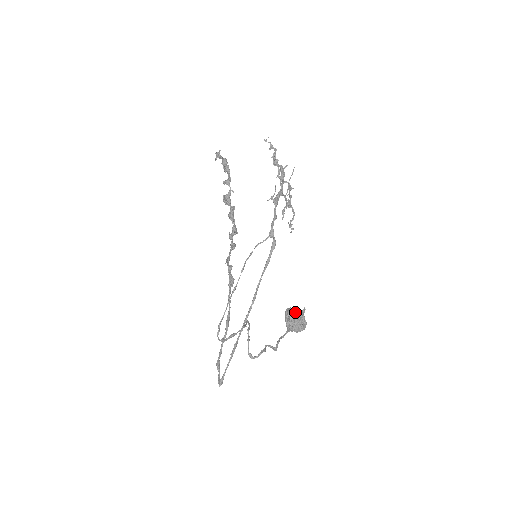
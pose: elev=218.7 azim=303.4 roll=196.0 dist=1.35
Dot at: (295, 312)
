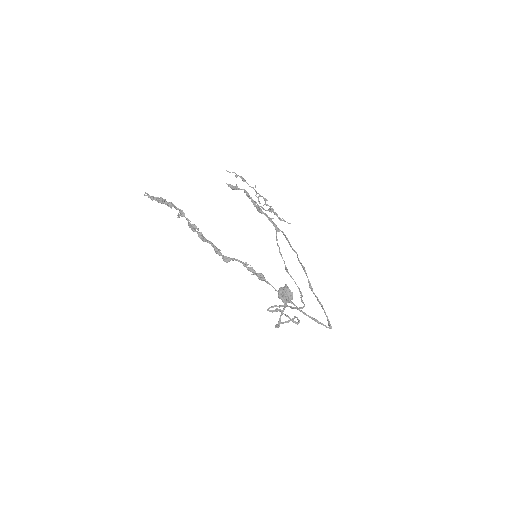
Dot at: occluded
